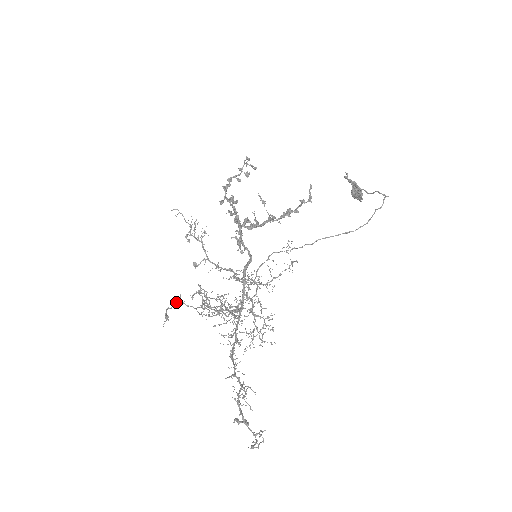
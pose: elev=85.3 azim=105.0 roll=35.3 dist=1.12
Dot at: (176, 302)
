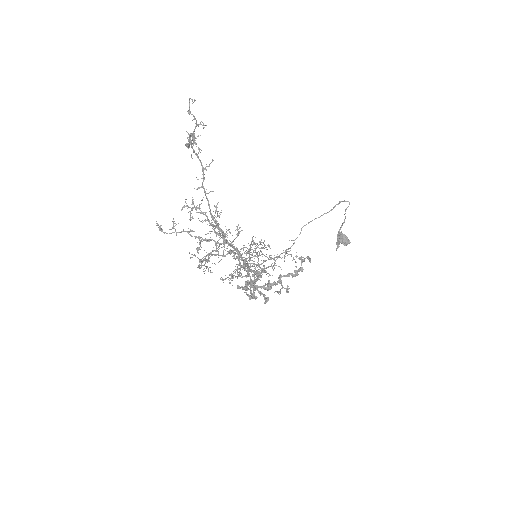
Dot at: (171, 229)
